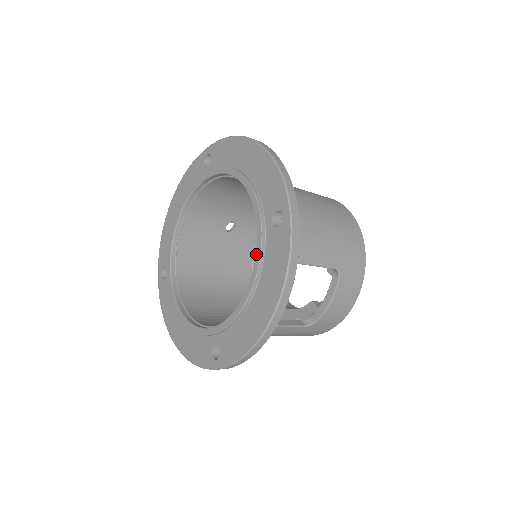
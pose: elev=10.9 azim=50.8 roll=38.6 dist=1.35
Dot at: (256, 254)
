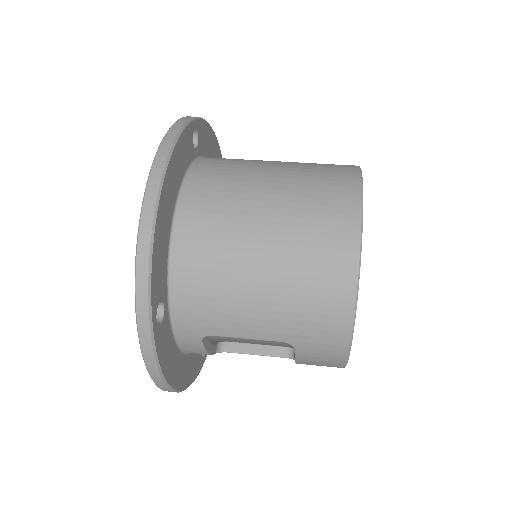
Dot at: occluded
